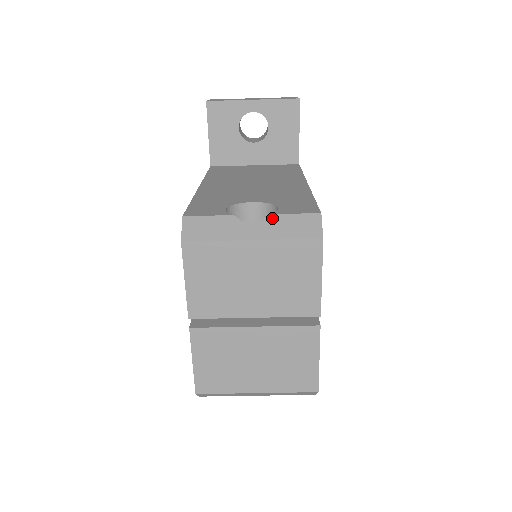
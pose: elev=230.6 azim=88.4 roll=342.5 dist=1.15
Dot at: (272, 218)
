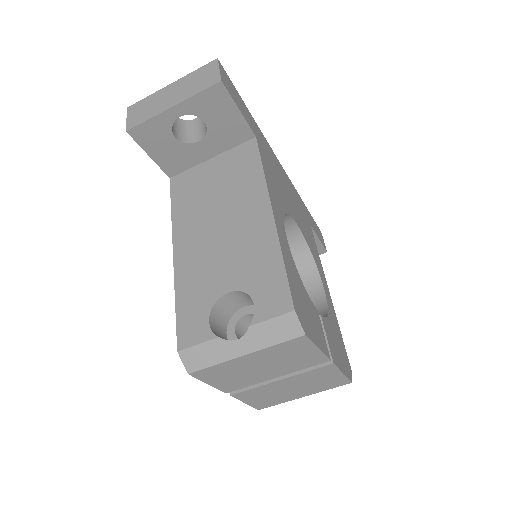
Dot at: (253, 330)
